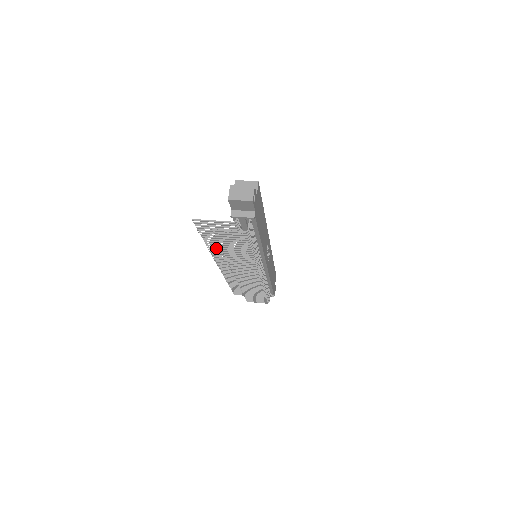
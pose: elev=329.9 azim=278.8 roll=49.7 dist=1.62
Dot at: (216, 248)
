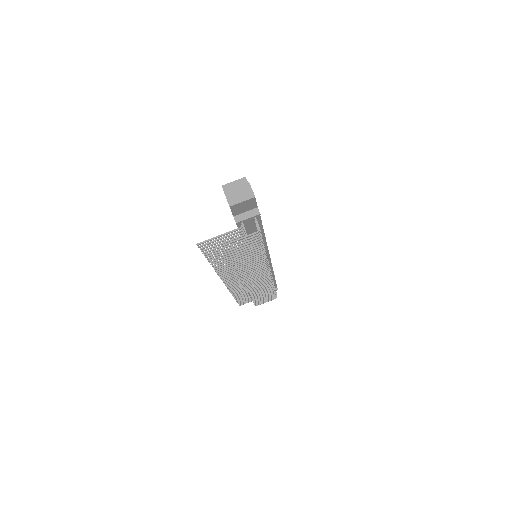
Dot at: (222, 264)
